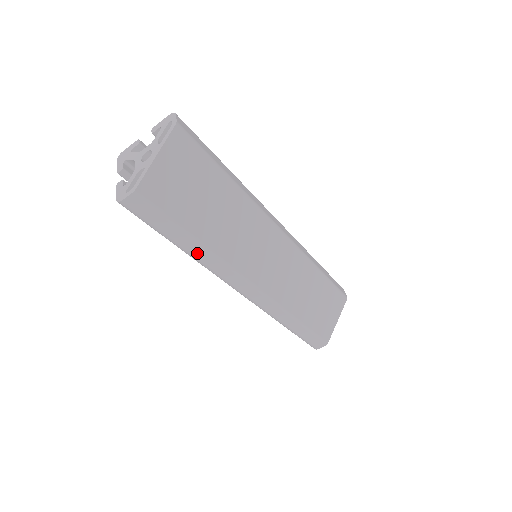
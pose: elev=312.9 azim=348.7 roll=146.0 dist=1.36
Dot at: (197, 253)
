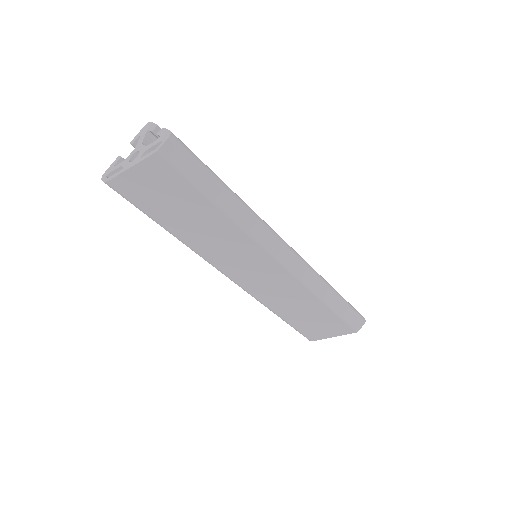
Dot at: occluded
